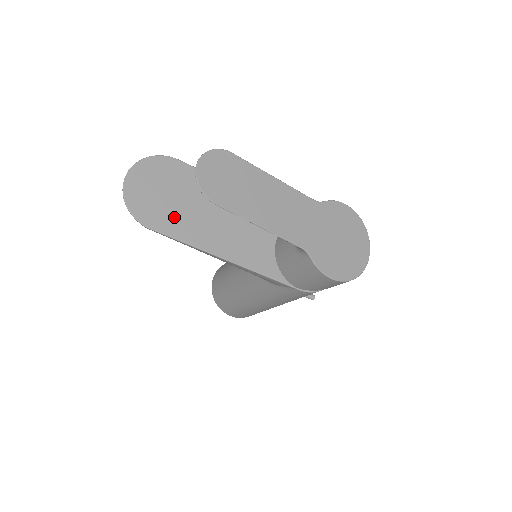
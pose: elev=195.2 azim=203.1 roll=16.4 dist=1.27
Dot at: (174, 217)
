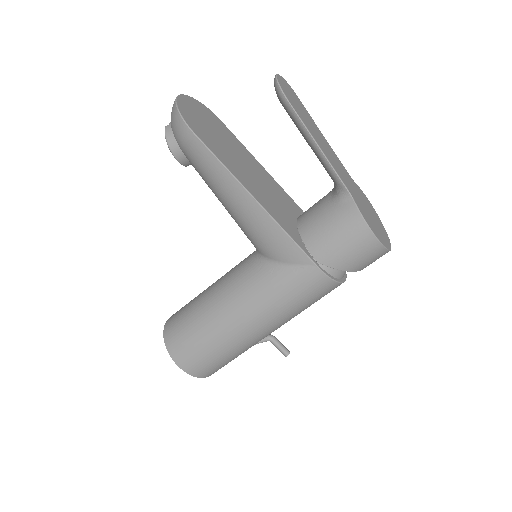
Dot at: (215, 144)
